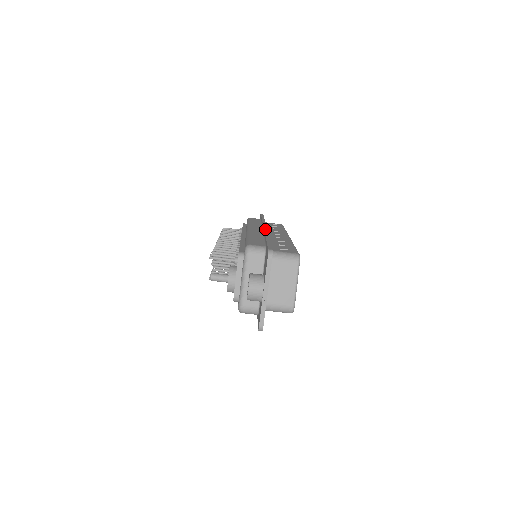
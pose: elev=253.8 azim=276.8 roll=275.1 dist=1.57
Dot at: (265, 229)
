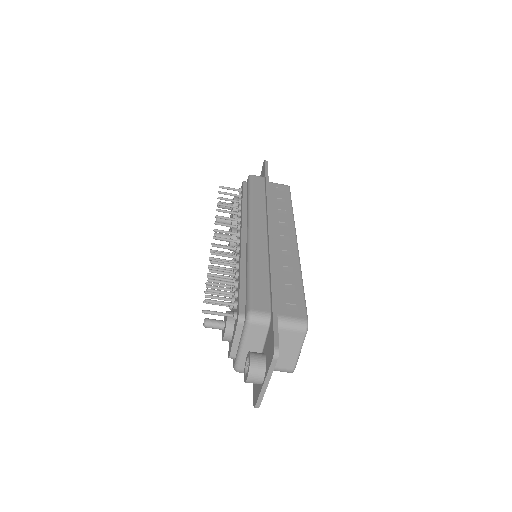
Dot at: (270, 244)
